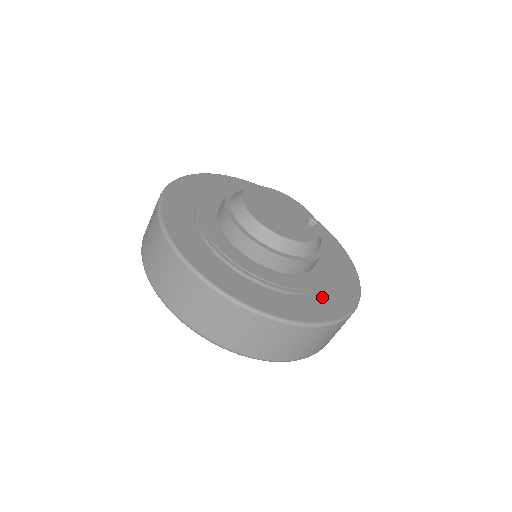
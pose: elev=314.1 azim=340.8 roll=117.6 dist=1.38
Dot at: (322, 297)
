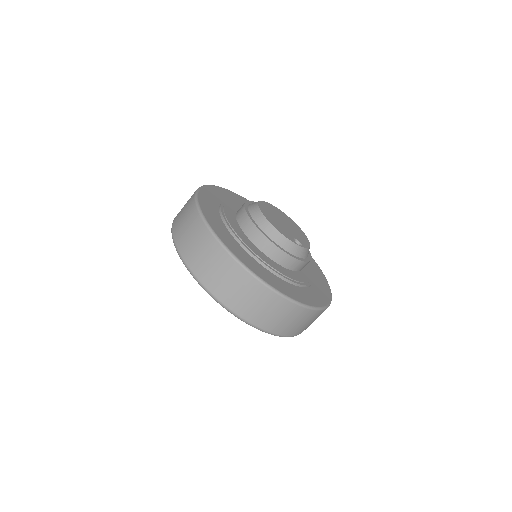
Dot at: (246, 253)
